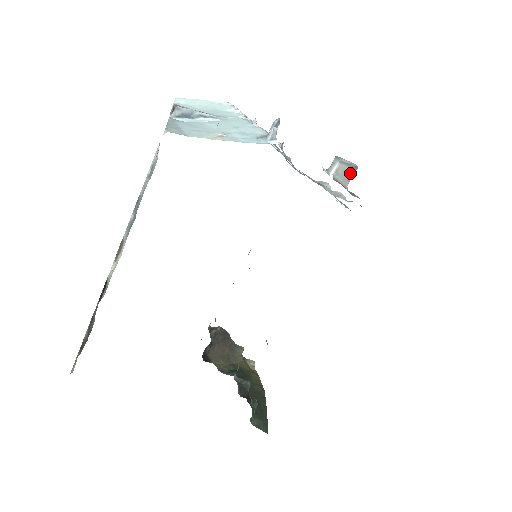
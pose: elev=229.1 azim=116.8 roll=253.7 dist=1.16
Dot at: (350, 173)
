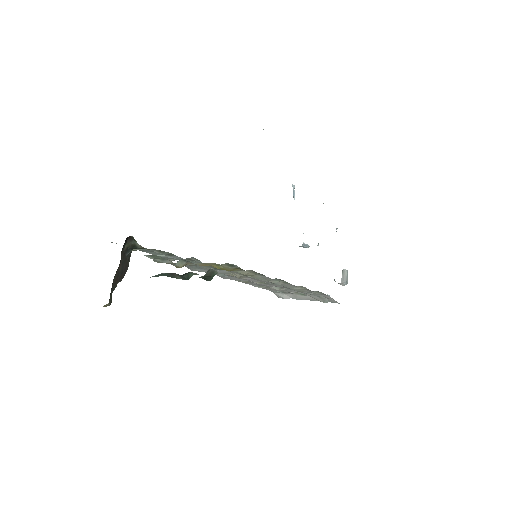
Dot at: (345, 281)
